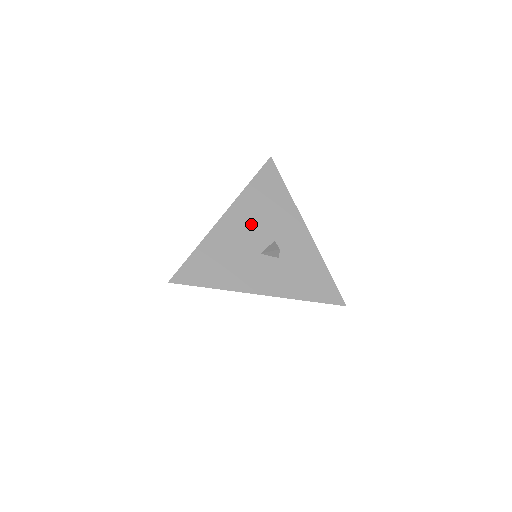
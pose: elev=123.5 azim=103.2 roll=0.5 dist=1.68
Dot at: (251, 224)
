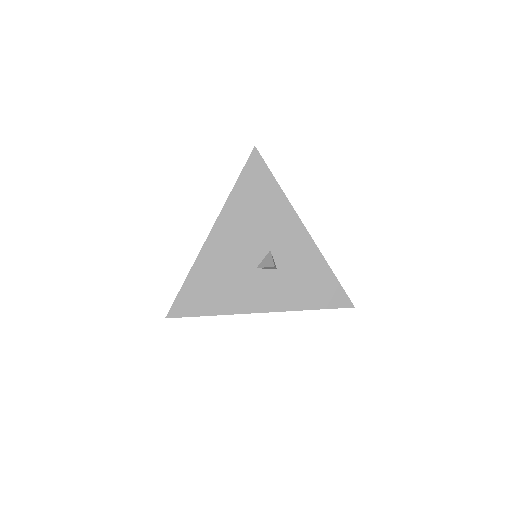
Dot at: (242, 237)
